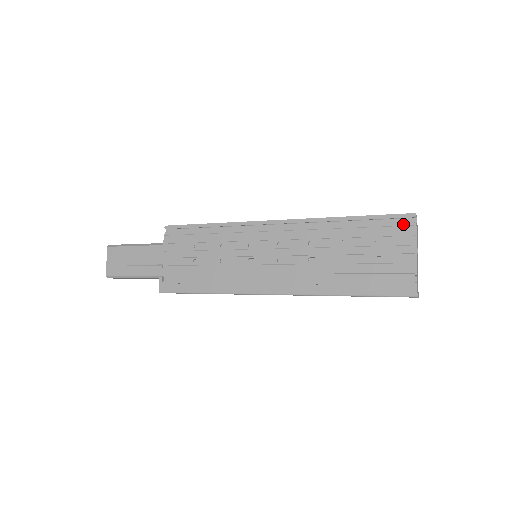
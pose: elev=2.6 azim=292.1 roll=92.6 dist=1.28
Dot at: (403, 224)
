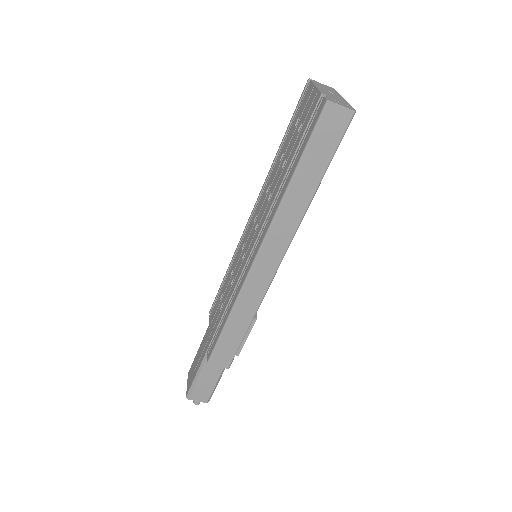
Dot at: (304, 93)
